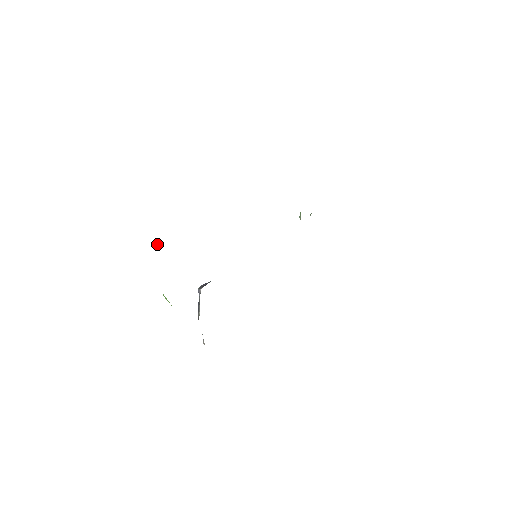
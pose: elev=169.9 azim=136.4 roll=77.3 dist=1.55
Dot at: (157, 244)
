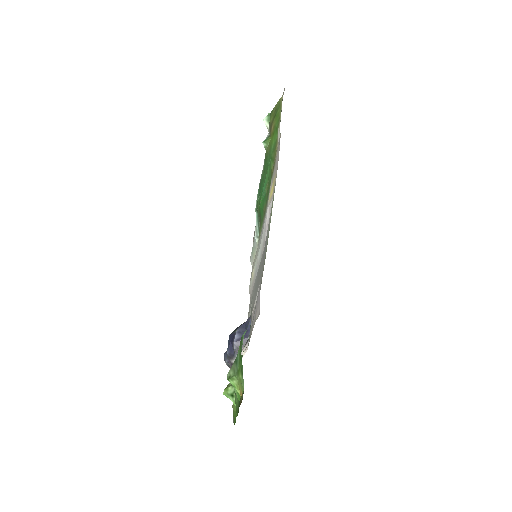
Dot at: occluded
